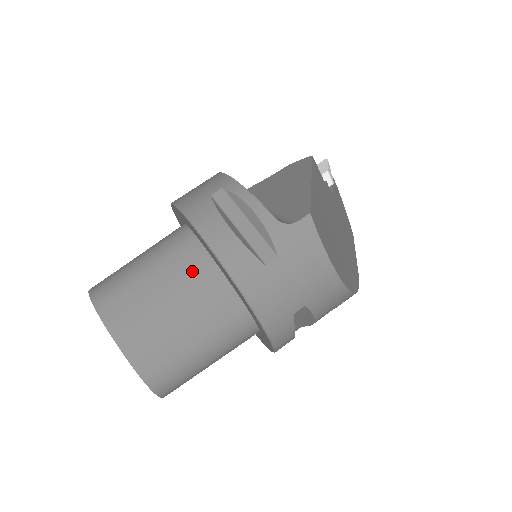
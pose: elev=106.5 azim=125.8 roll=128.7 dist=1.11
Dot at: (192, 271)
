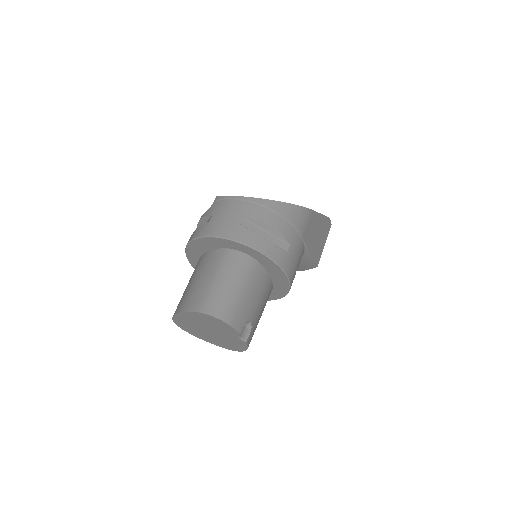
Dot at: (199, 264)
